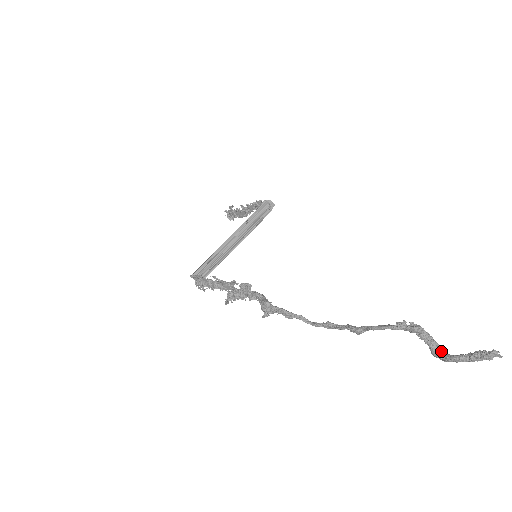
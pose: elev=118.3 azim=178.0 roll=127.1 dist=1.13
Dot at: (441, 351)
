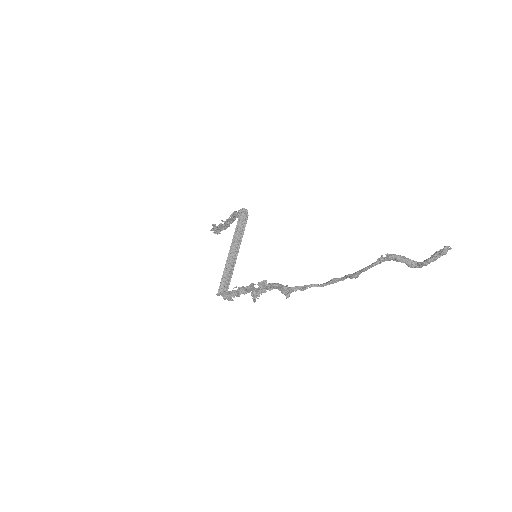
Dot at: (414, 263)
